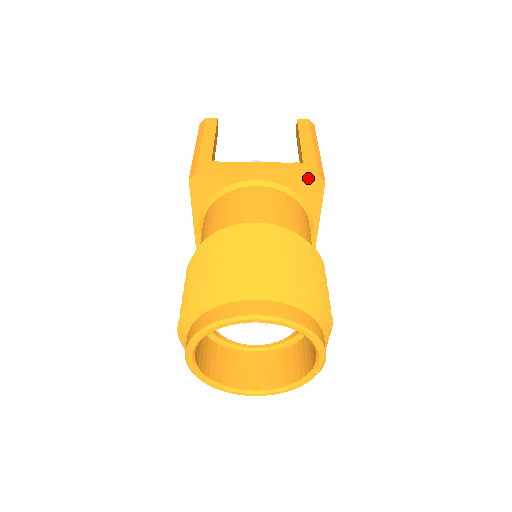
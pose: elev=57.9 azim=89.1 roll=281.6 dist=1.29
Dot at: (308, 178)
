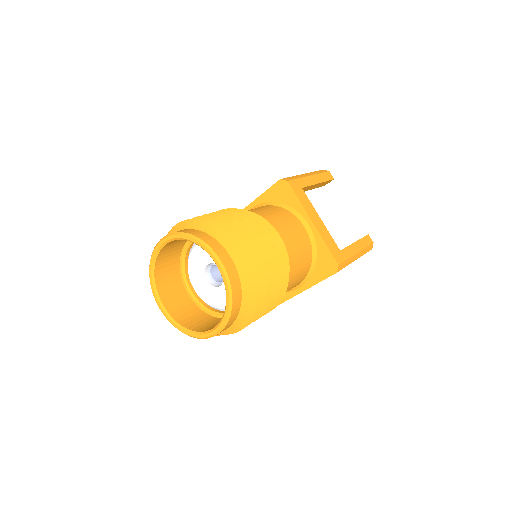
Dot at: (332, 259)
